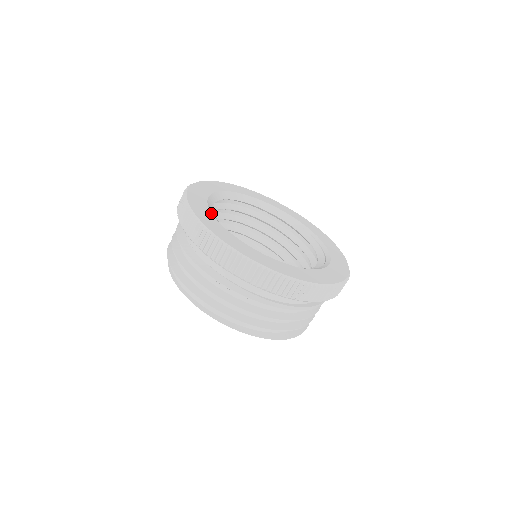
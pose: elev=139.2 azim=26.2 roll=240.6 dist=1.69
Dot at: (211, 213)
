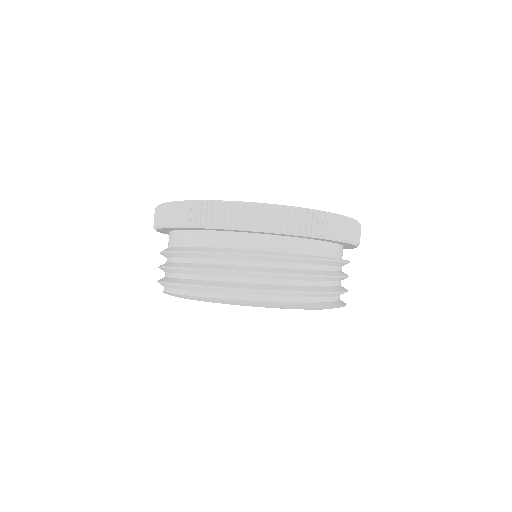
Dot at: occluded
